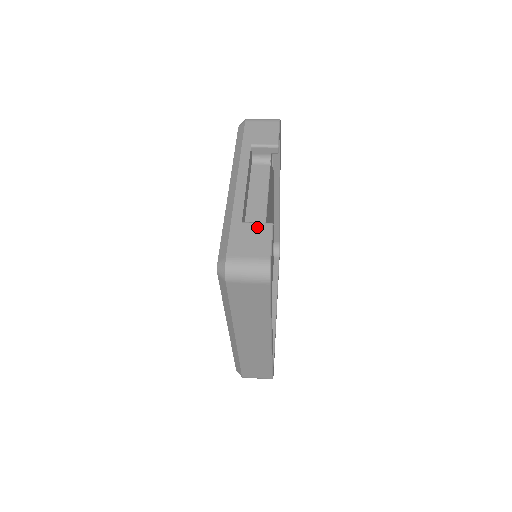
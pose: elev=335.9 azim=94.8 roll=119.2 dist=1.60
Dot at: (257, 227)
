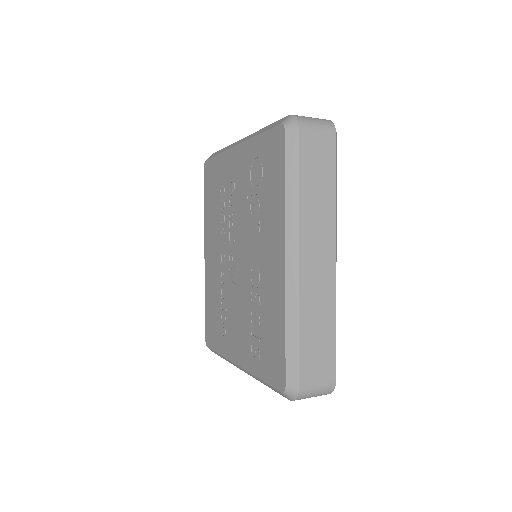
Dot at: occluded
